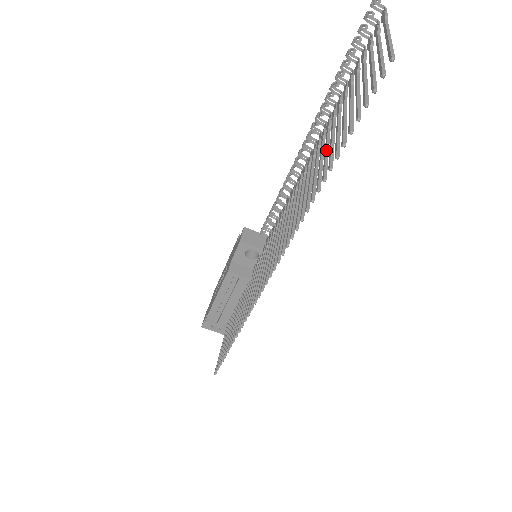
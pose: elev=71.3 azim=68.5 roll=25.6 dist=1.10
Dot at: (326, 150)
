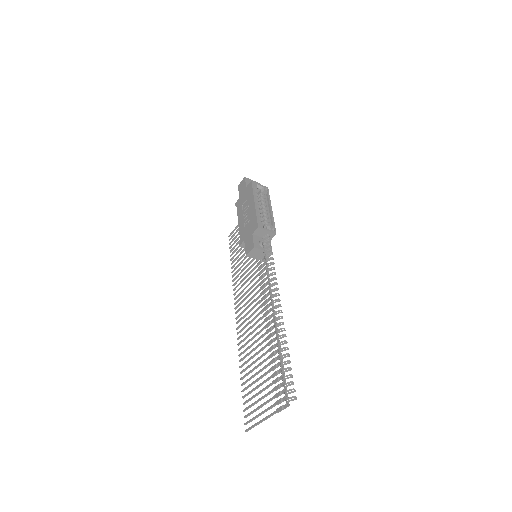
Dot at: (254, 363)
